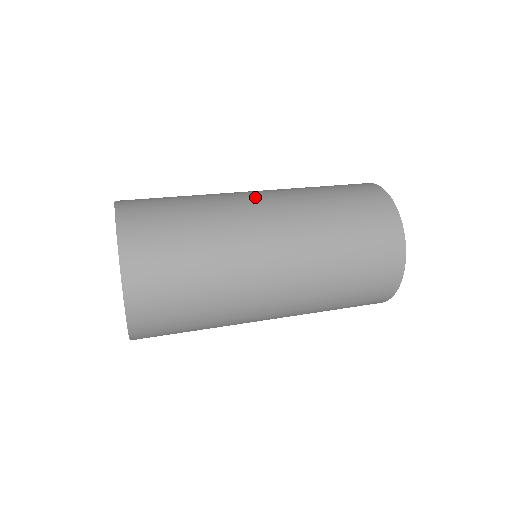
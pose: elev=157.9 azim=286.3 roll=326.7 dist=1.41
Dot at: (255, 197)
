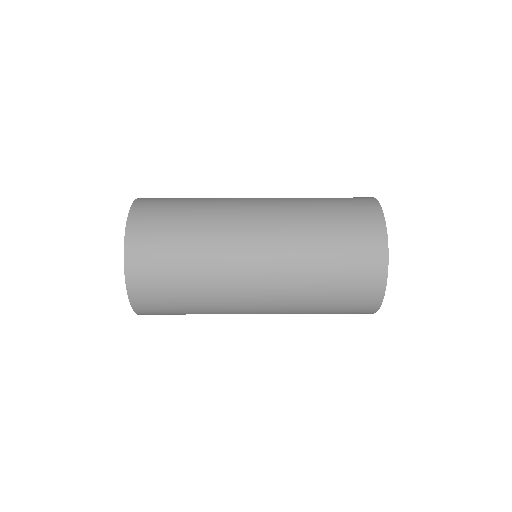
Dot at: (252, 215)
